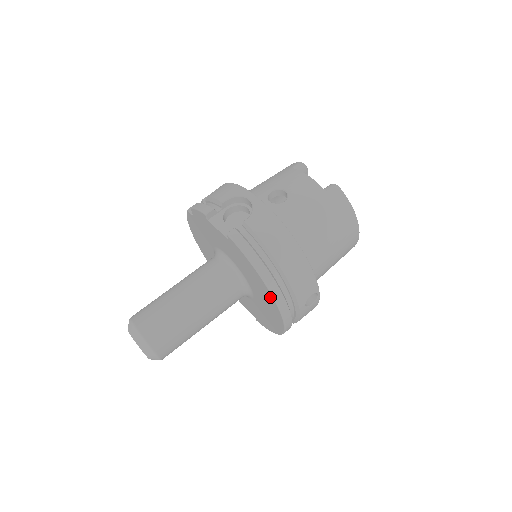
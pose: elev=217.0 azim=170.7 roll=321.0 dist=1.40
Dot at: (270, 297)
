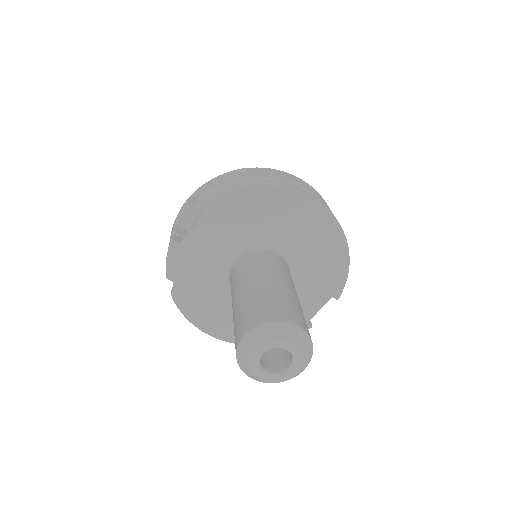
Dot at: (280, 194)
